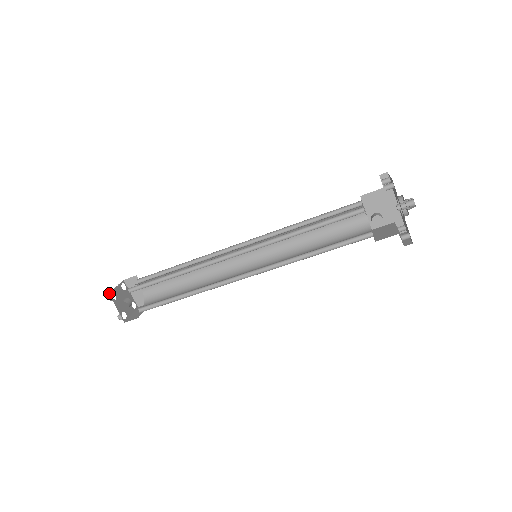
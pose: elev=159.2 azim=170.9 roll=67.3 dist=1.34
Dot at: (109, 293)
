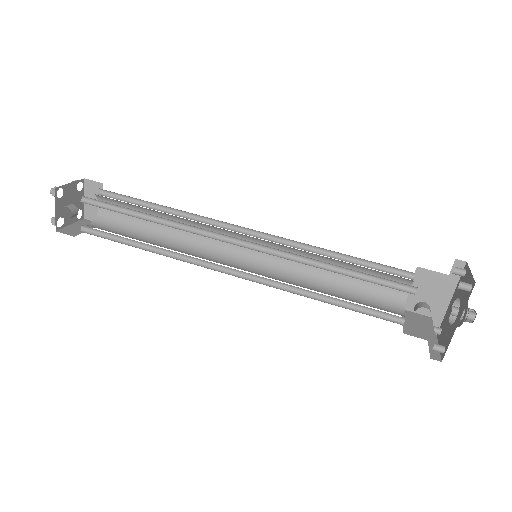
Dot at: (56, 187)
